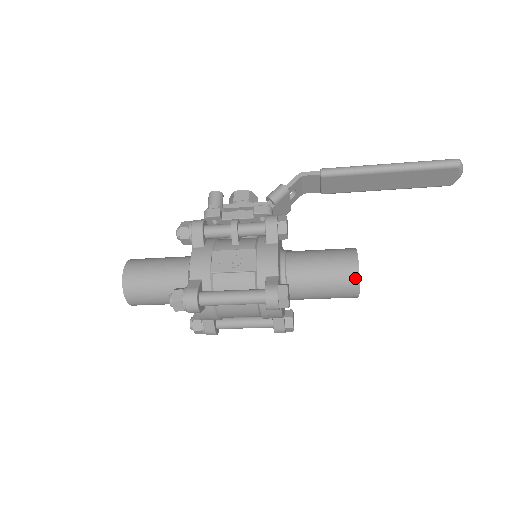
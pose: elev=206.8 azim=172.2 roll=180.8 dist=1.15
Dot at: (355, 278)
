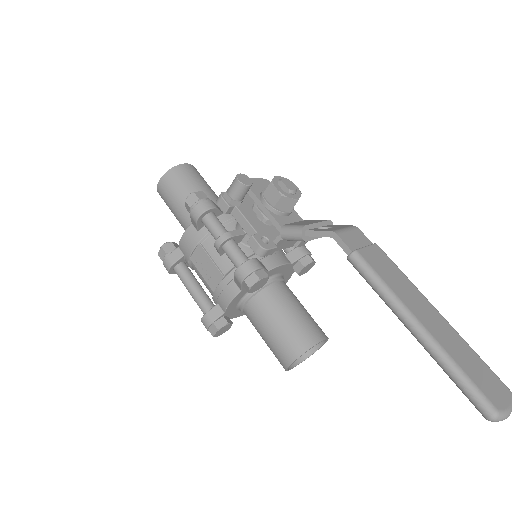
Dot at: (283, 367)
